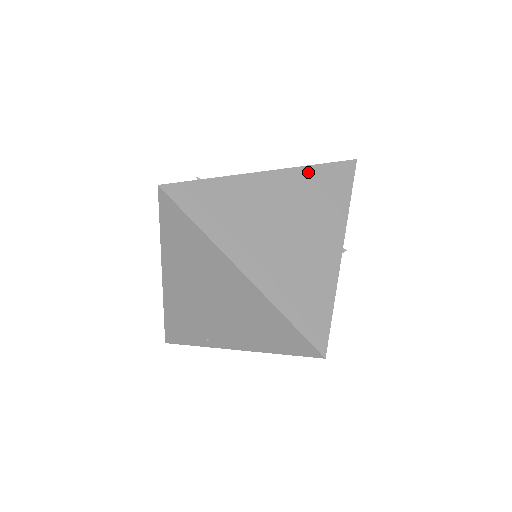
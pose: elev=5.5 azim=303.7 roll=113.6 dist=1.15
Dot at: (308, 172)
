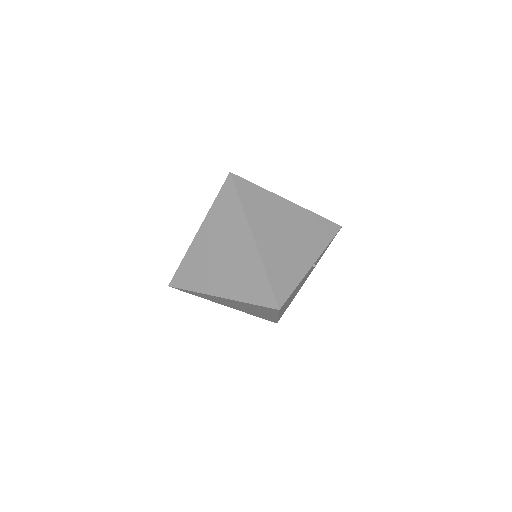
Dot at: (312, 215)
